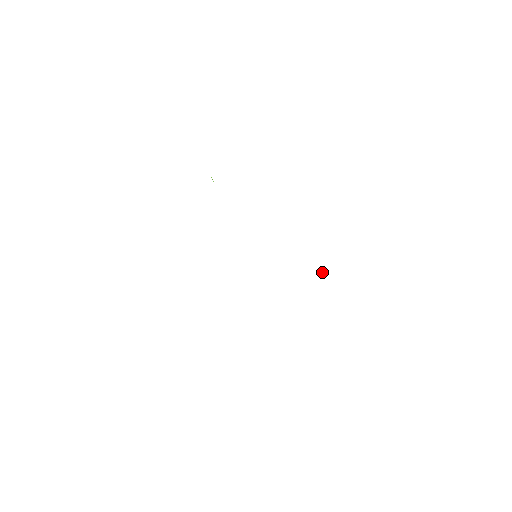
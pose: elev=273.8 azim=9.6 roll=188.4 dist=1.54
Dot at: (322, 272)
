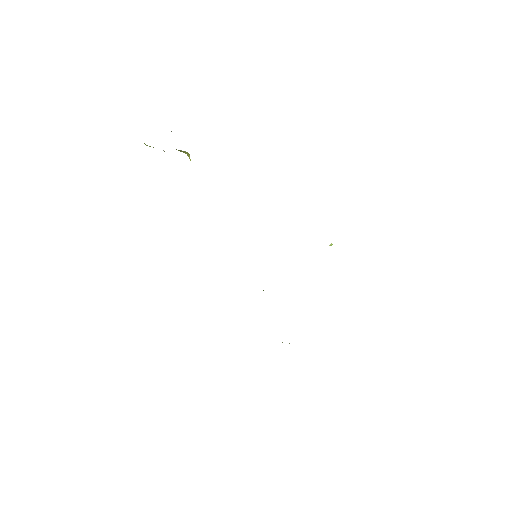
Dot at: (330, 245)
